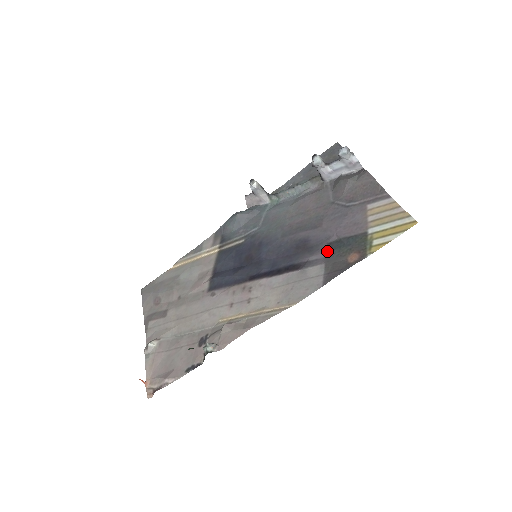
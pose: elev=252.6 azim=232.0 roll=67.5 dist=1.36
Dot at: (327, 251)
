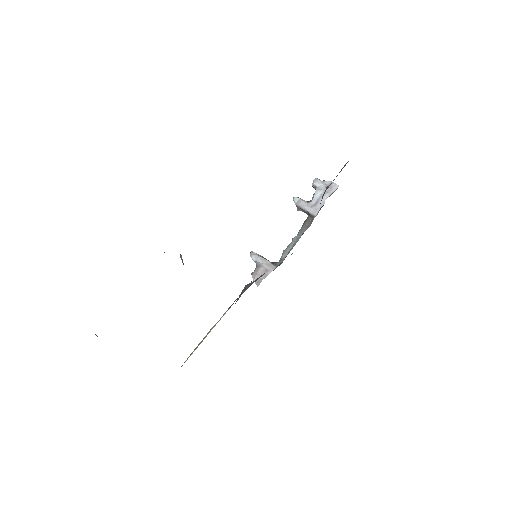
Dot at: occluded
